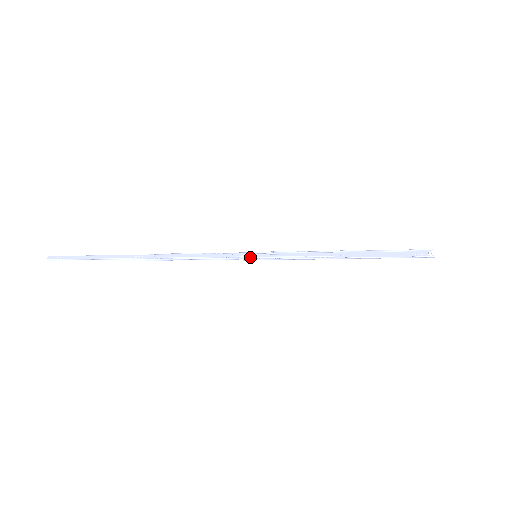
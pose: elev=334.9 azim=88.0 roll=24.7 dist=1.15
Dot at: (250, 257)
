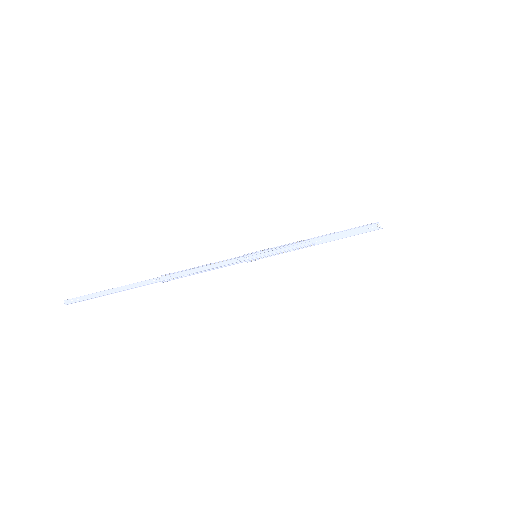
Dot at: (253, 259)
